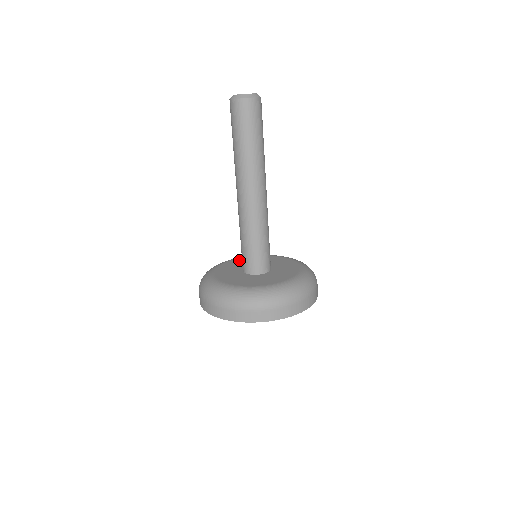
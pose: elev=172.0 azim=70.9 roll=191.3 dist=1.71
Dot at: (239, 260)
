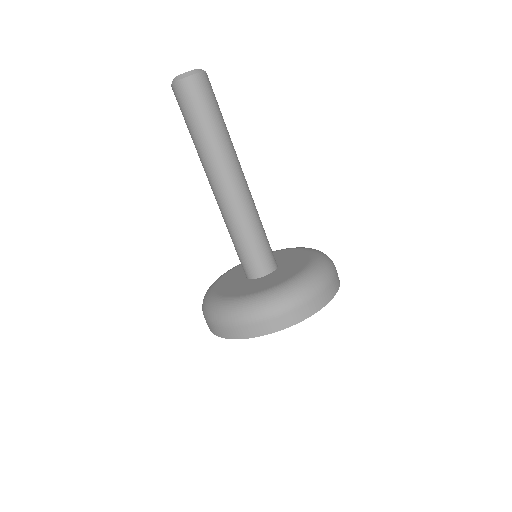
Dot at: occluded
